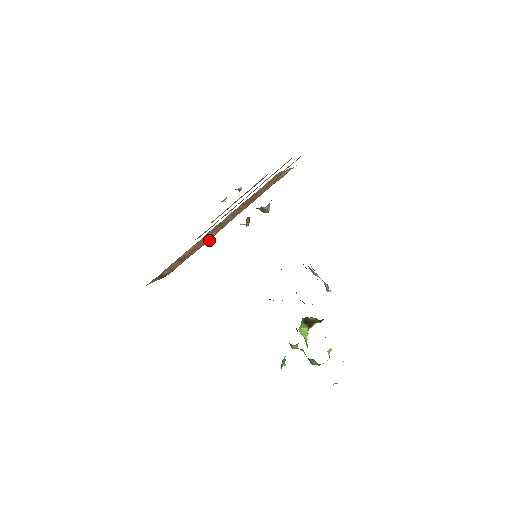
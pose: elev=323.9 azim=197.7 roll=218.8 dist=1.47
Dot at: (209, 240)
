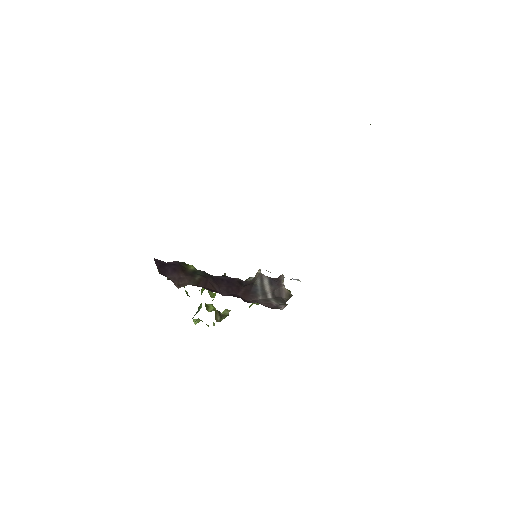
Dot at: occluded
